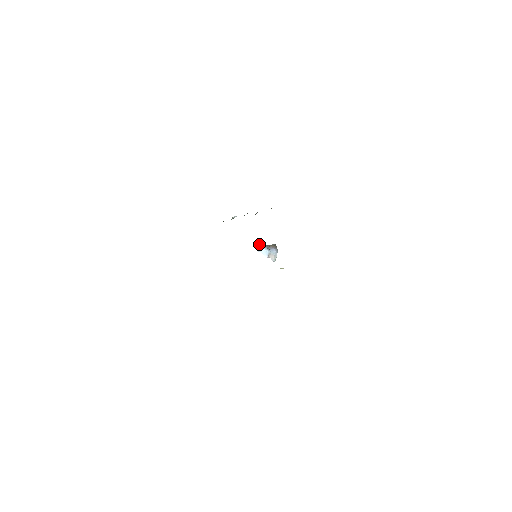
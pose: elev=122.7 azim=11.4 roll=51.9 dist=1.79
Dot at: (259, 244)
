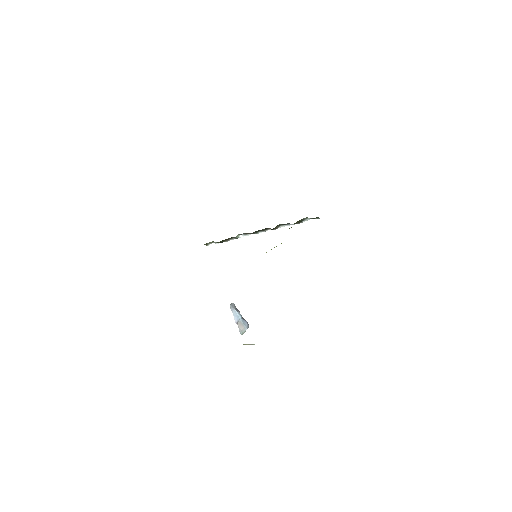
Dot at: (234, 305)
